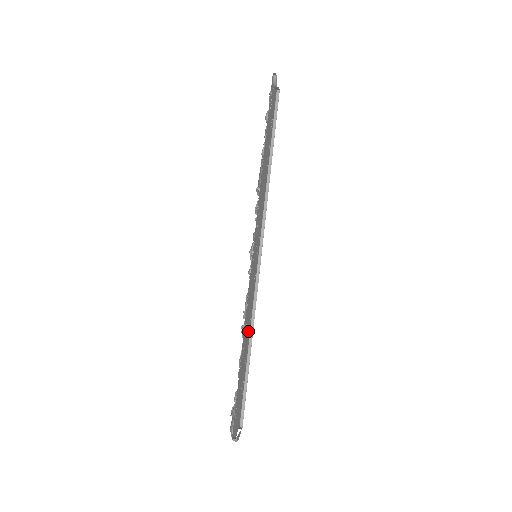
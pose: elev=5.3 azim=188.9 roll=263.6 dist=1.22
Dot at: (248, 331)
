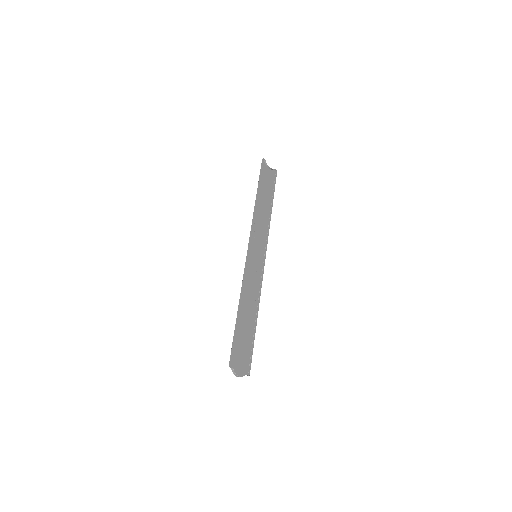
Dot at: (252, 305)
